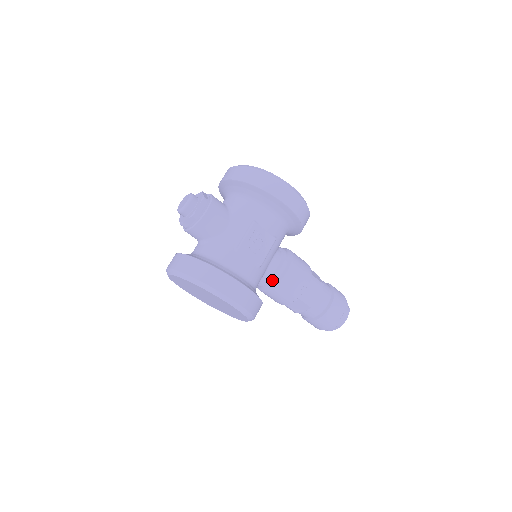
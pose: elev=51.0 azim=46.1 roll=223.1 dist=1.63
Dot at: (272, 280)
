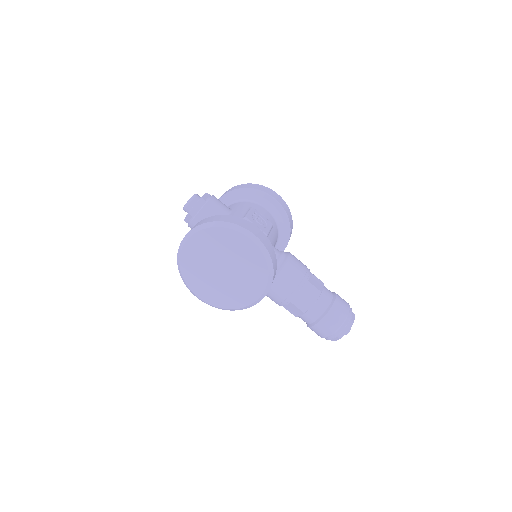
Dot at: (277, 264)
